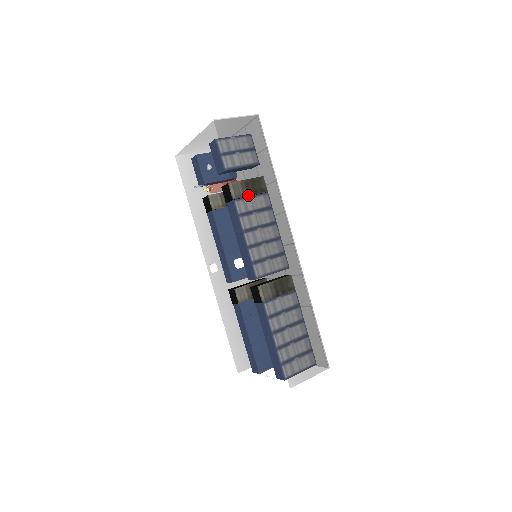
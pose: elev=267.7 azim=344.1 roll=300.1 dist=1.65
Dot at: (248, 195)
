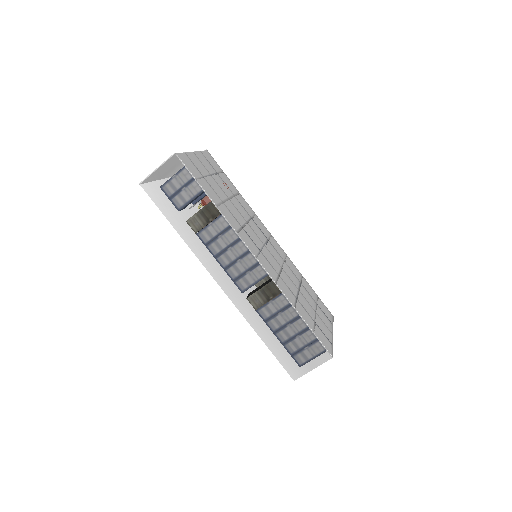
Dot at: (195, 235)
